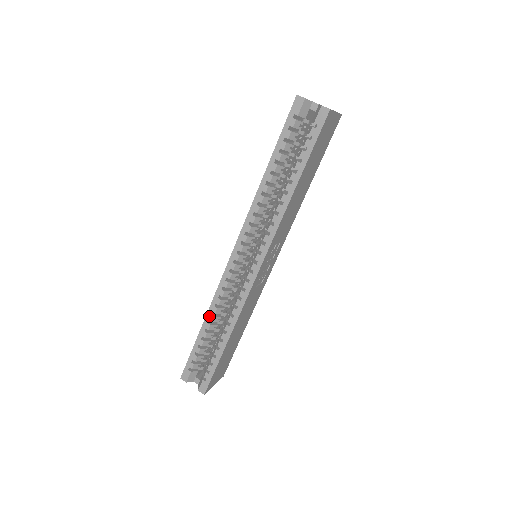
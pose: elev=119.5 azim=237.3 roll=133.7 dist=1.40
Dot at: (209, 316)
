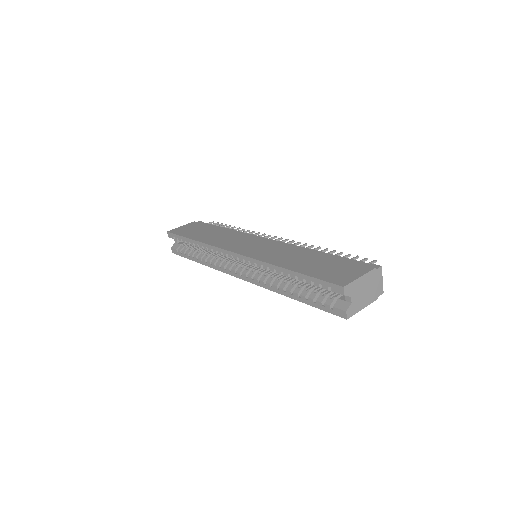
Dot at: (200, 244)
